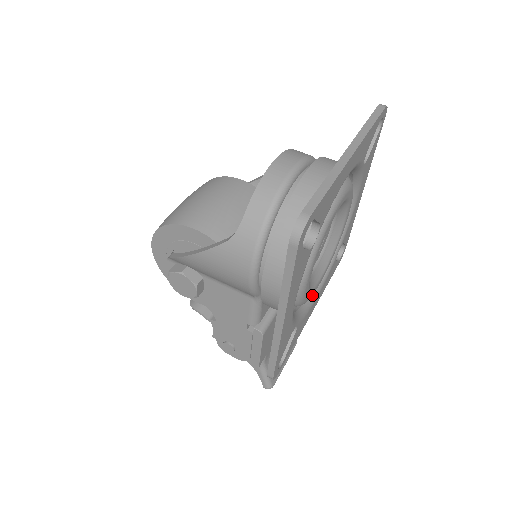
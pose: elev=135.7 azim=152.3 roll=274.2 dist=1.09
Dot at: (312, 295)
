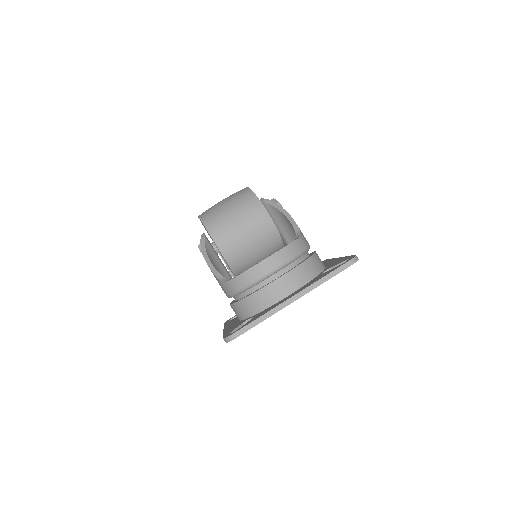
Dot at: occluded
